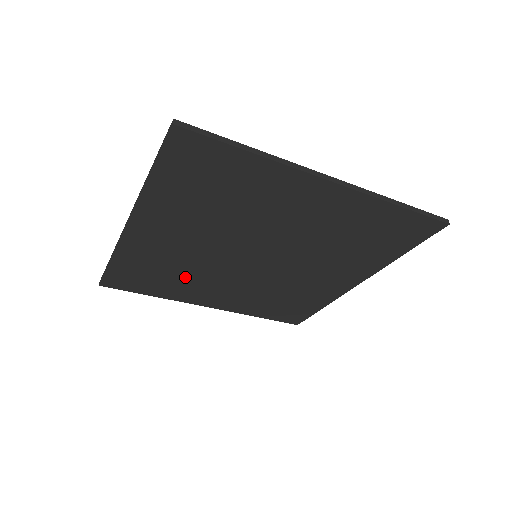
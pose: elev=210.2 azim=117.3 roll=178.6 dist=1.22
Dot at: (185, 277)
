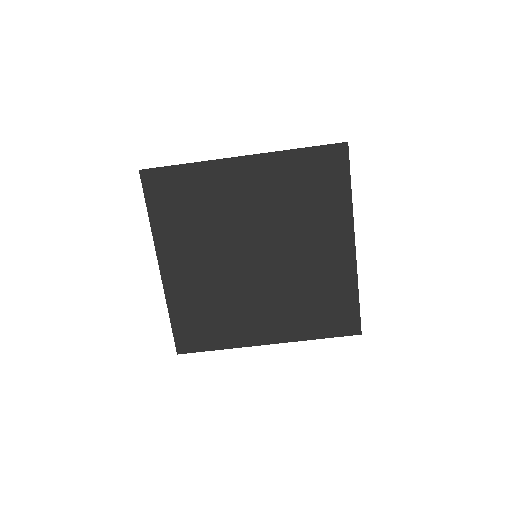
Dot at: (226, 309)
